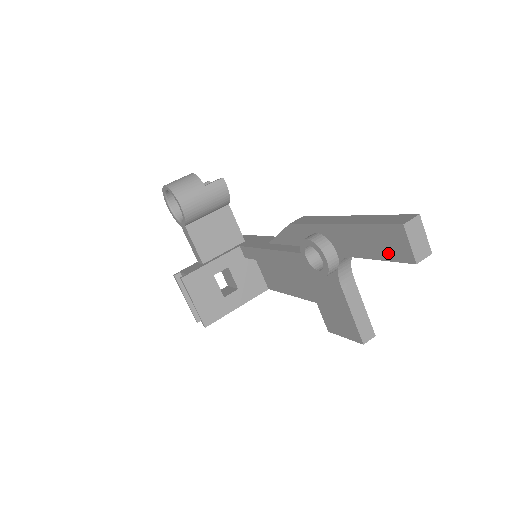
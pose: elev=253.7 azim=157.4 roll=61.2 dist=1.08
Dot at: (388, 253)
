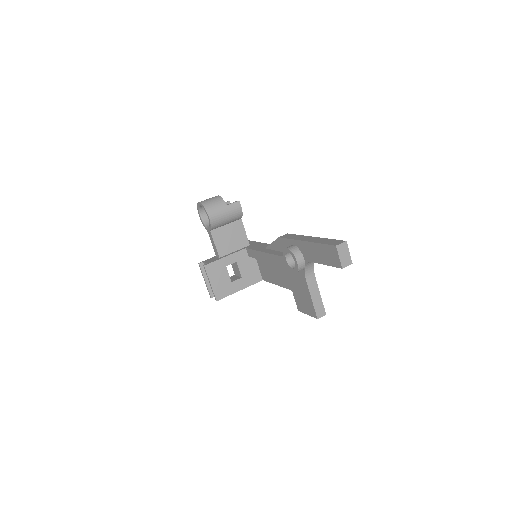
Dot at: (329, 261)
